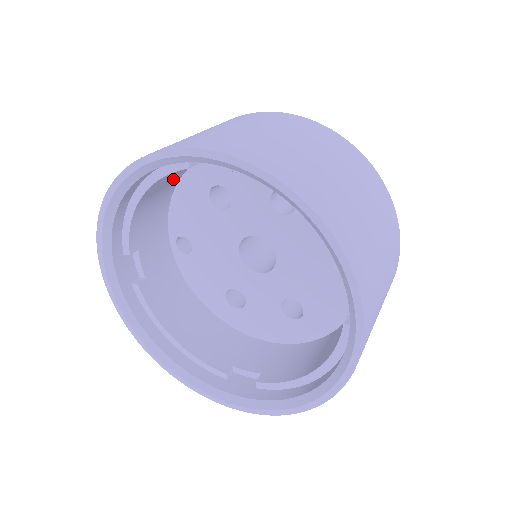
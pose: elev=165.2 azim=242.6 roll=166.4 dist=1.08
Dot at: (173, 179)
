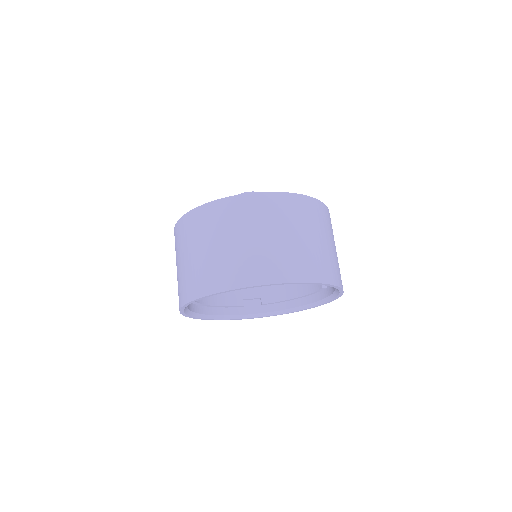
Dot at: occluded
